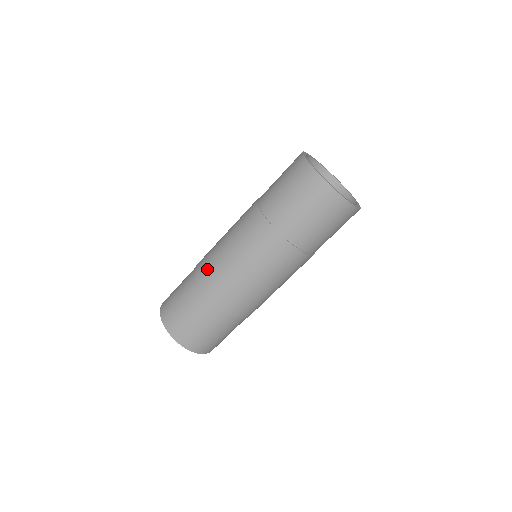
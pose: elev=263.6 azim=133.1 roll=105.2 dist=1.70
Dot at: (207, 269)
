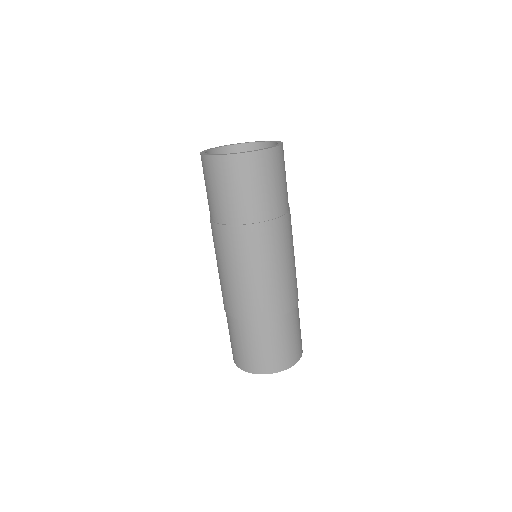
Dot at: (230, 302)
